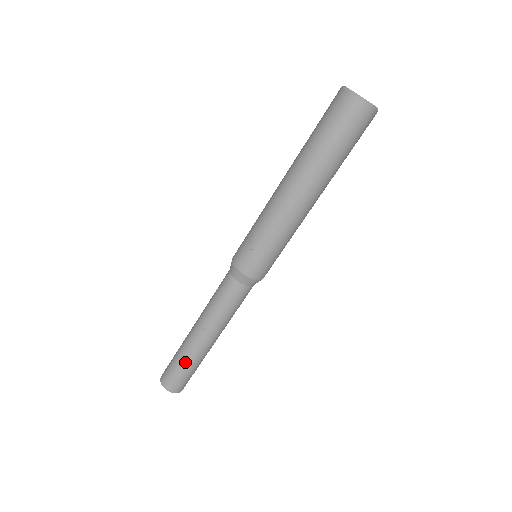
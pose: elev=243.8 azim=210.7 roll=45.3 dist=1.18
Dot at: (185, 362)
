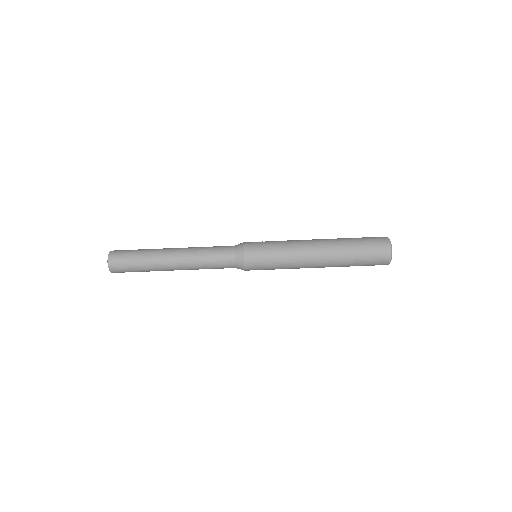
Dot at: (145, 250)
